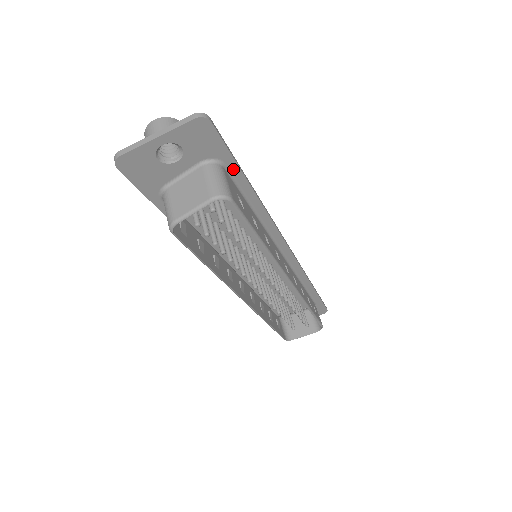
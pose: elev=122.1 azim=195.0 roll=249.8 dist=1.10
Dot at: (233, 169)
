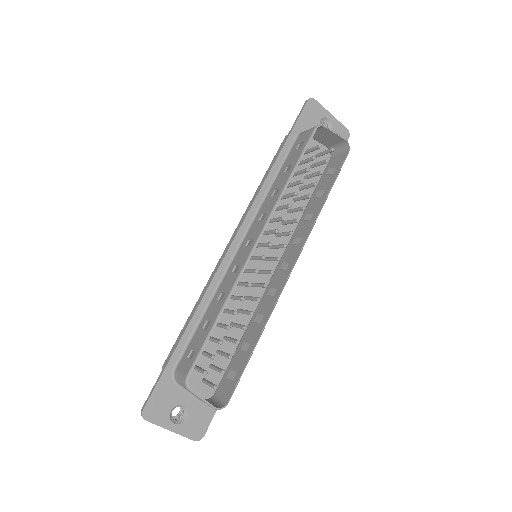
Dot at: occluded
